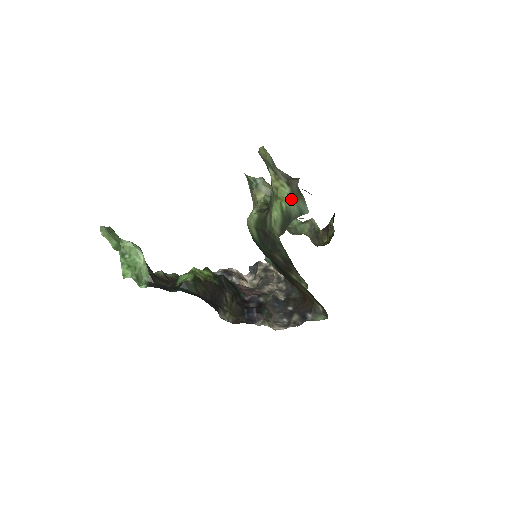
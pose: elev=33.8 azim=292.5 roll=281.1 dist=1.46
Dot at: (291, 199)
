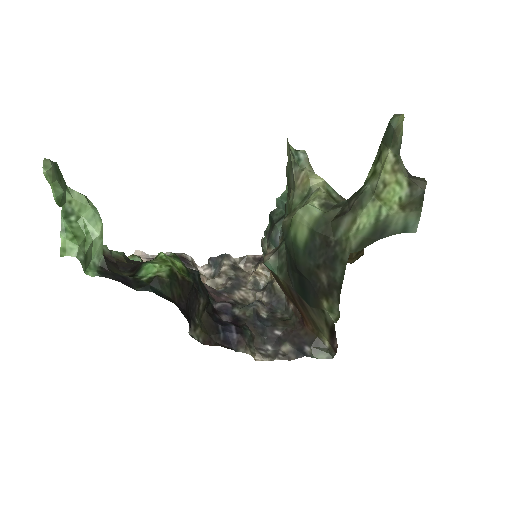
Dot at: (402, 206)
